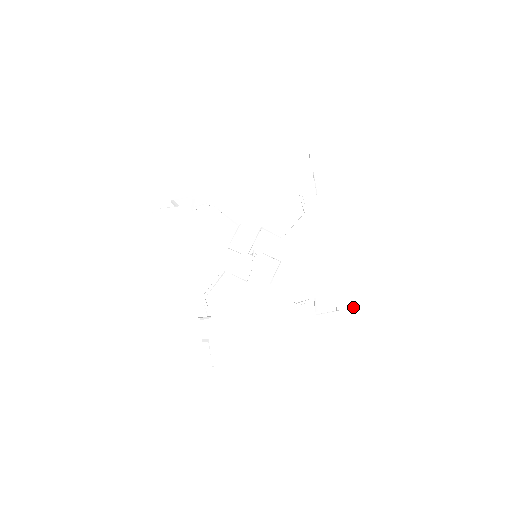
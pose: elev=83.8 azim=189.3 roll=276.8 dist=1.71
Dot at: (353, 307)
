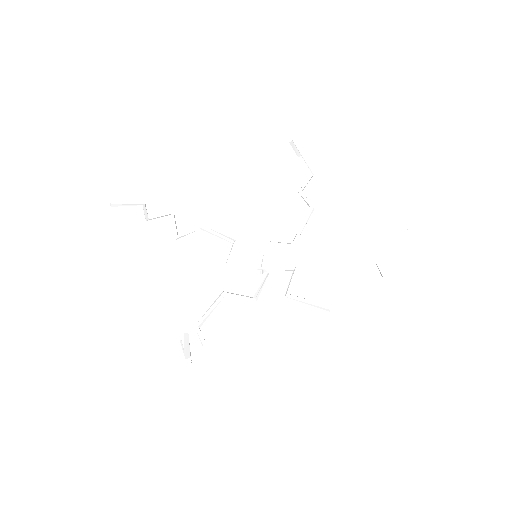
Dot at: (392, 237)
